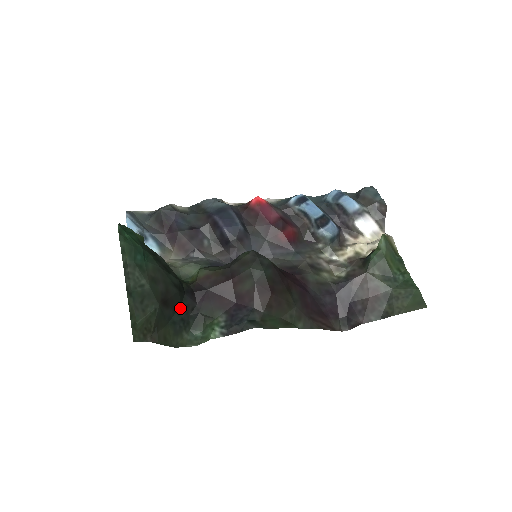
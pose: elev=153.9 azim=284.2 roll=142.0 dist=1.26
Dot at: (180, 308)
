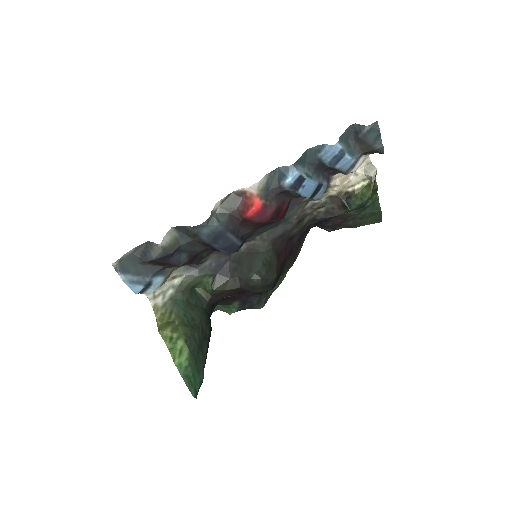
Dot at: occluded
